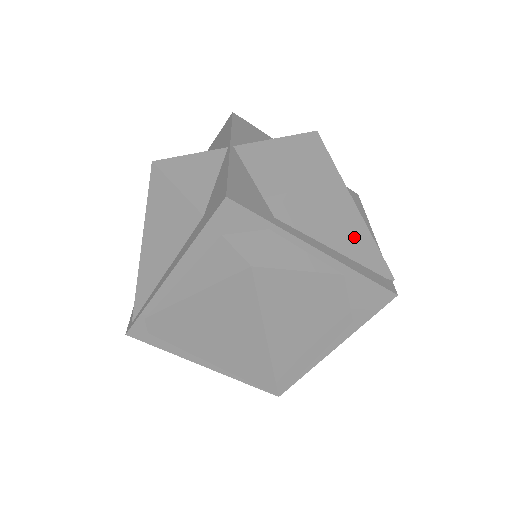
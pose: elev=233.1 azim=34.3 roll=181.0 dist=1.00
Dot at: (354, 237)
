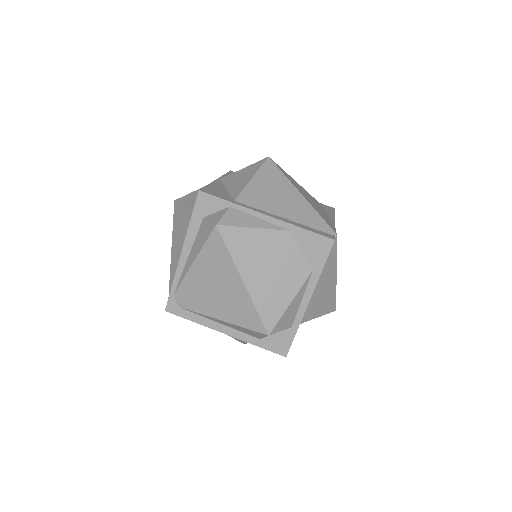
Dot at: (299, 210)
